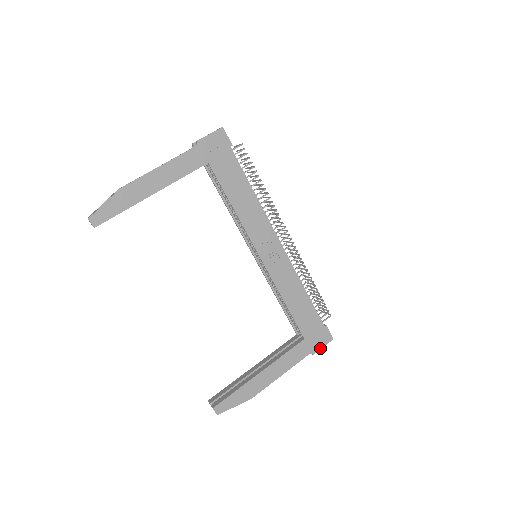
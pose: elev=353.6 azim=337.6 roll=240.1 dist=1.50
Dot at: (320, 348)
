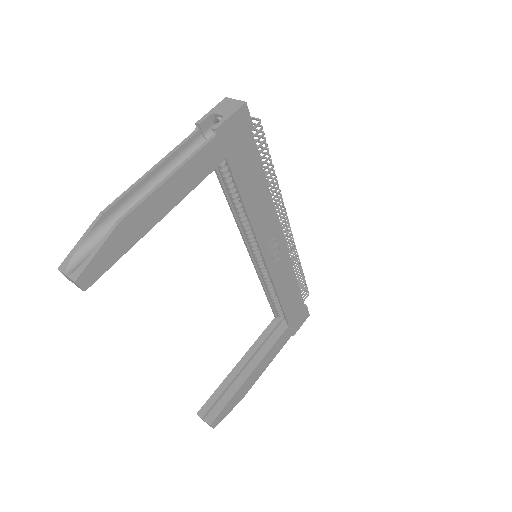
Dot at: (299, 328)
